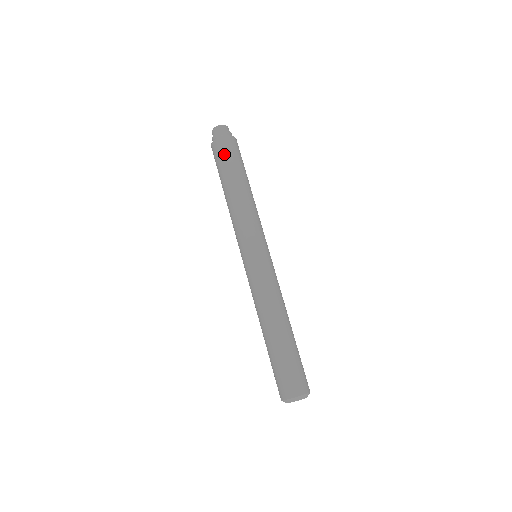
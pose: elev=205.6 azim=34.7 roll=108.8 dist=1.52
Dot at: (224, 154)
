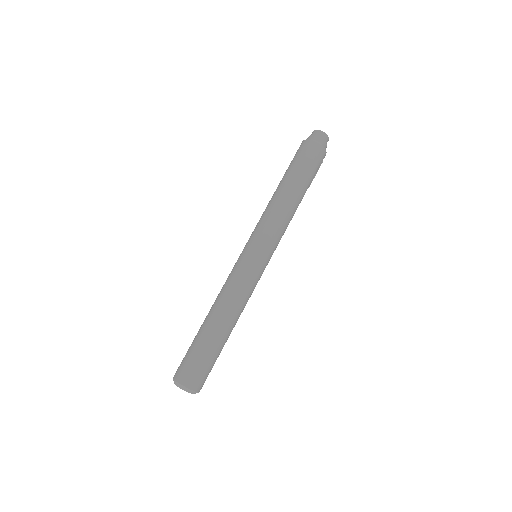
Dot at: (300, 156)
